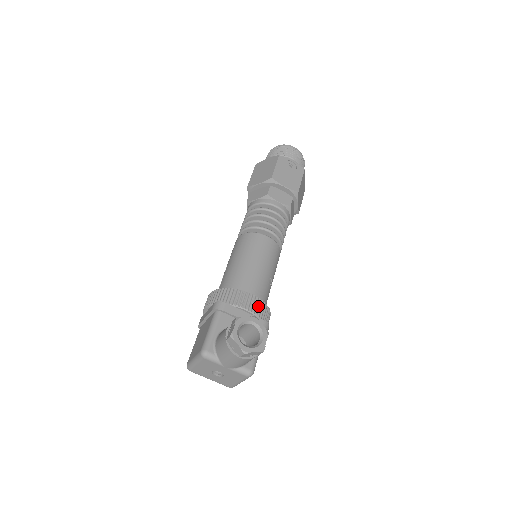
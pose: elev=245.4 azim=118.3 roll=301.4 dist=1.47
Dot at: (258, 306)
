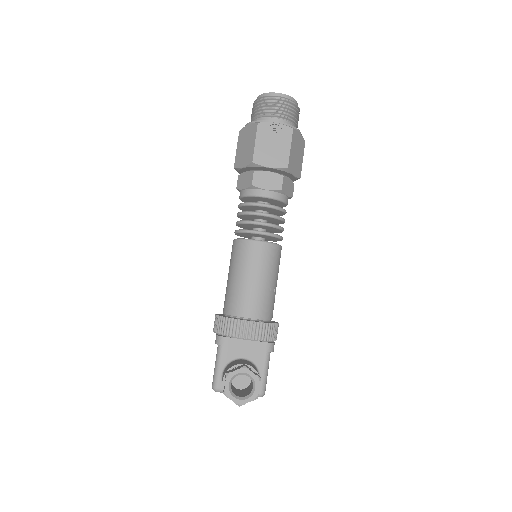
Dot at: (257, 331)
